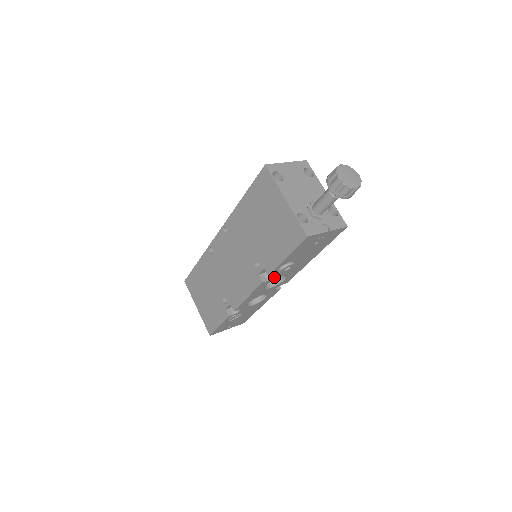
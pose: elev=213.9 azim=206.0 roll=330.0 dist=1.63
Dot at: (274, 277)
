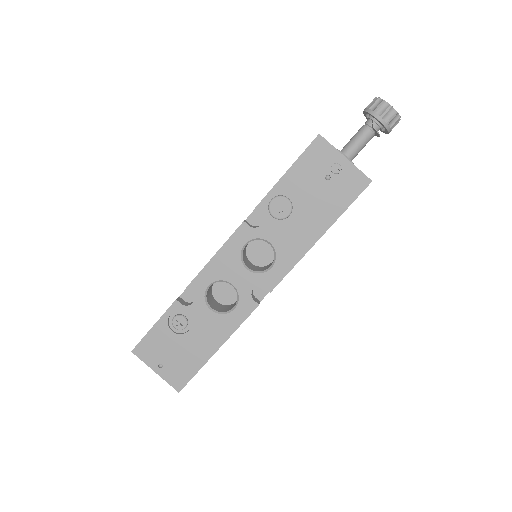
Dot at: (260, 229)
